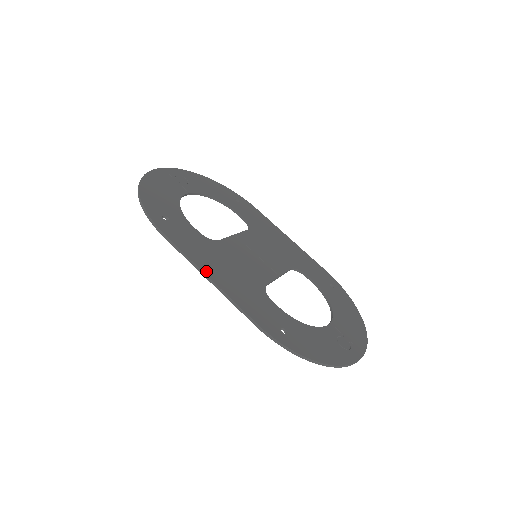
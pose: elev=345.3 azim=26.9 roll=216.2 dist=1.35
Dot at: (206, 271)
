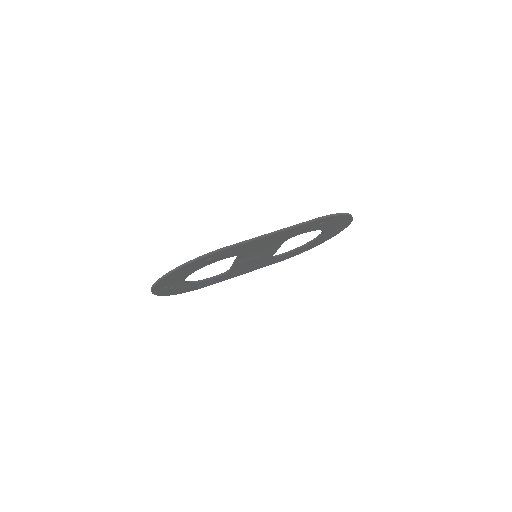
Dot at: (265, 235)
